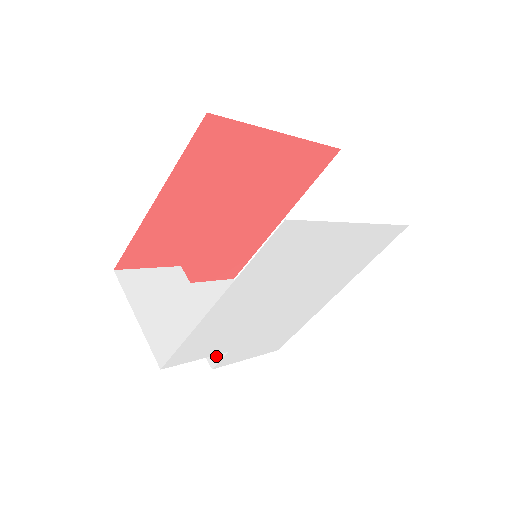
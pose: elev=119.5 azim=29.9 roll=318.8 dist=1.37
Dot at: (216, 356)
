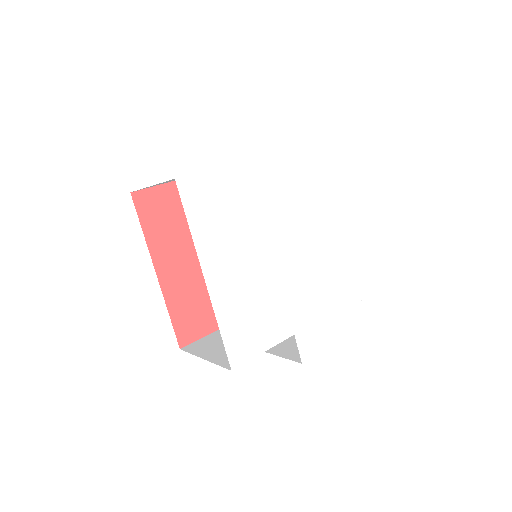
Dot at: occluded
